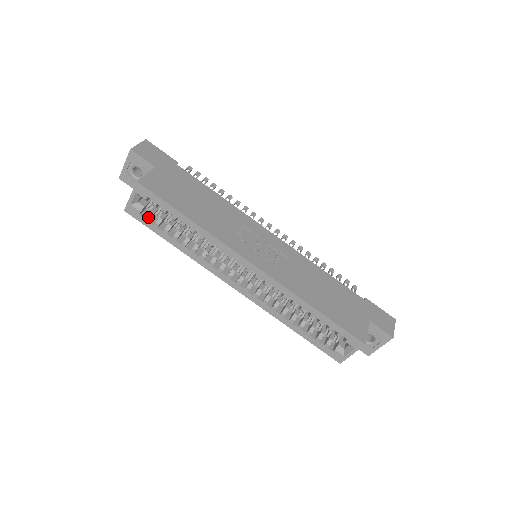
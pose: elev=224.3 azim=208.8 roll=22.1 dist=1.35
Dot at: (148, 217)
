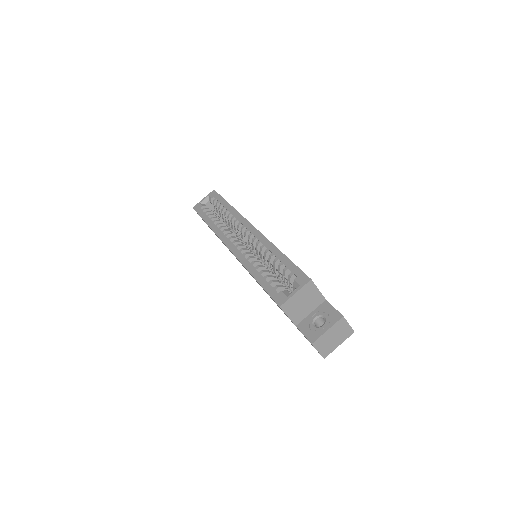
Dot at: (204, 208)
